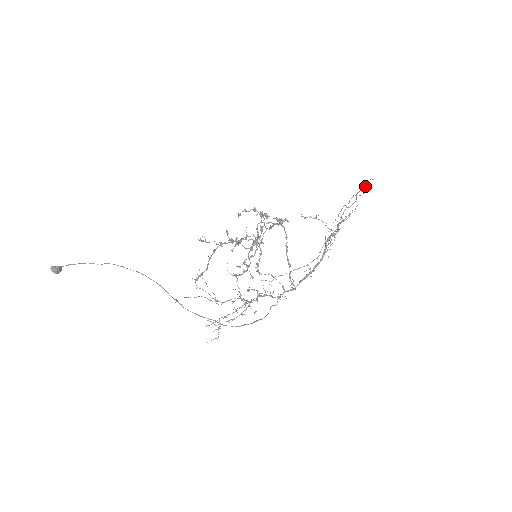
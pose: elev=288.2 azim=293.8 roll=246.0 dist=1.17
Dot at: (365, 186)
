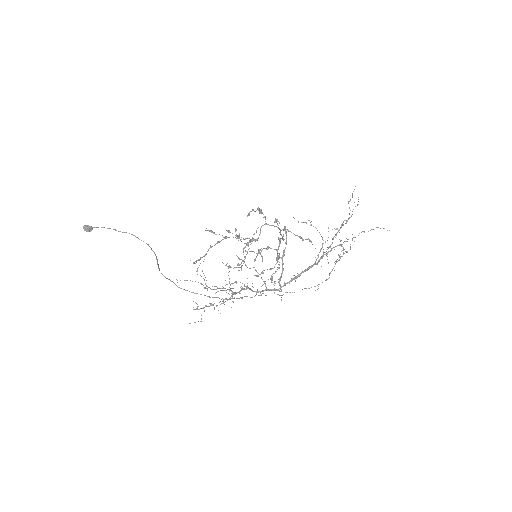
Dot at: (352, 193)
